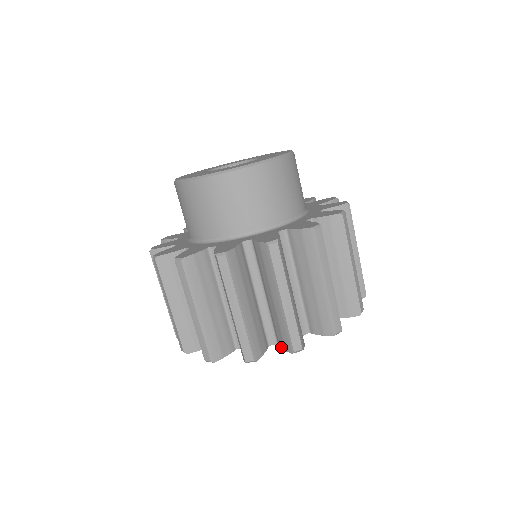
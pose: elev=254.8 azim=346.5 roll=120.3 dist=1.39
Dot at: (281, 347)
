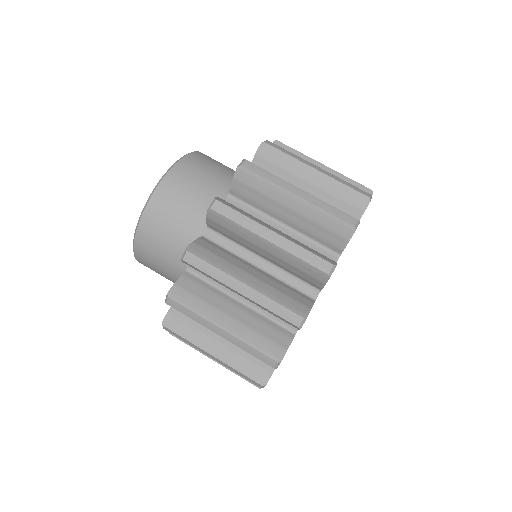
Dot at: occluded
